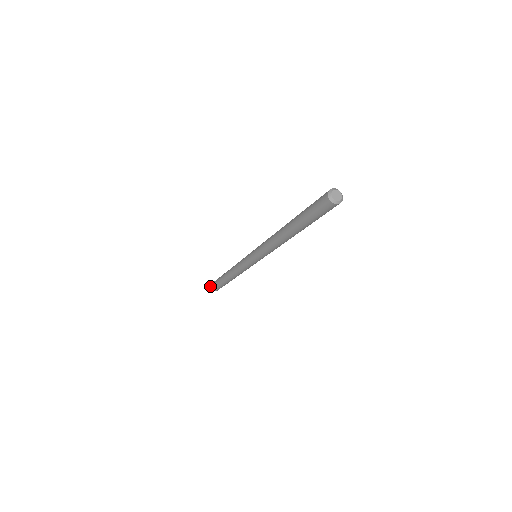
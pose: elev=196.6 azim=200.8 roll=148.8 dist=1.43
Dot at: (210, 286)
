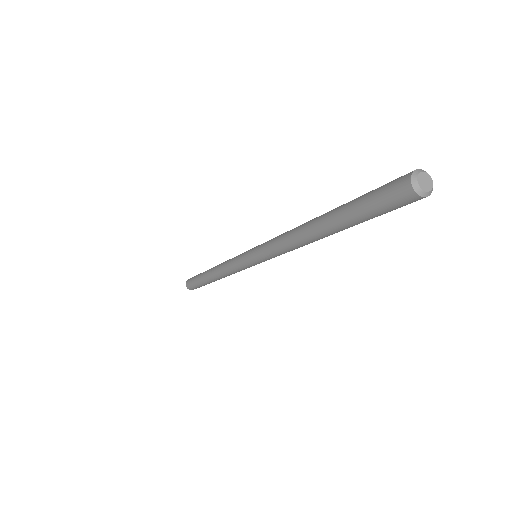
Dot at: occluded
